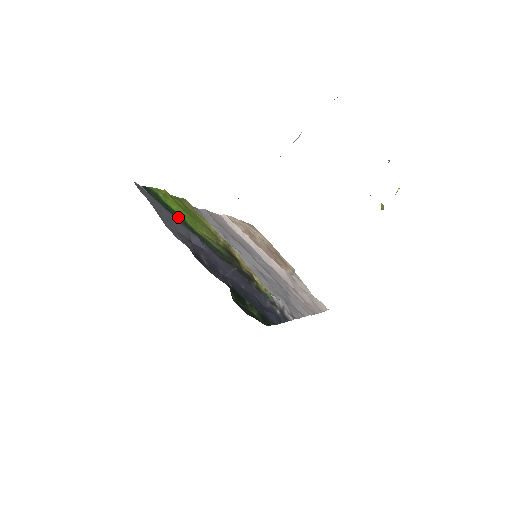
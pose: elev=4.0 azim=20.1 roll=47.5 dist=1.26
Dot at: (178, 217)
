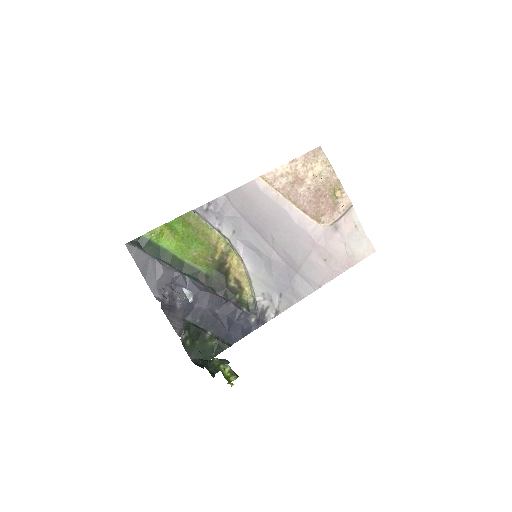
Dot at: (167, 256)
